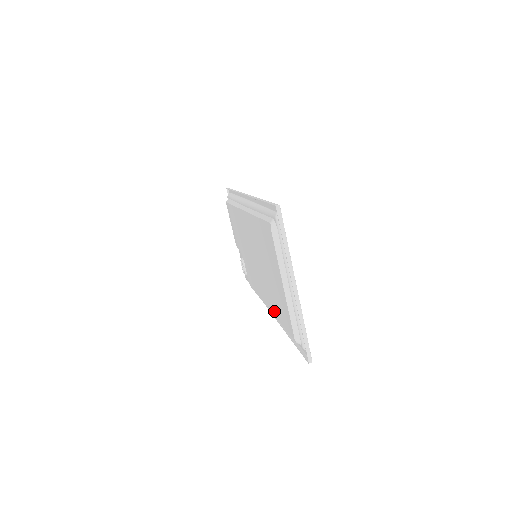
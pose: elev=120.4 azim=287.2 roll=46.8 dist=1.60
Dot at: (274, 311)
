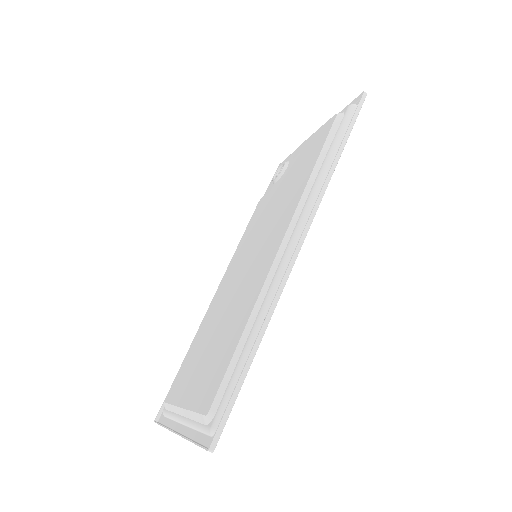
Dot at: (204, 321)
